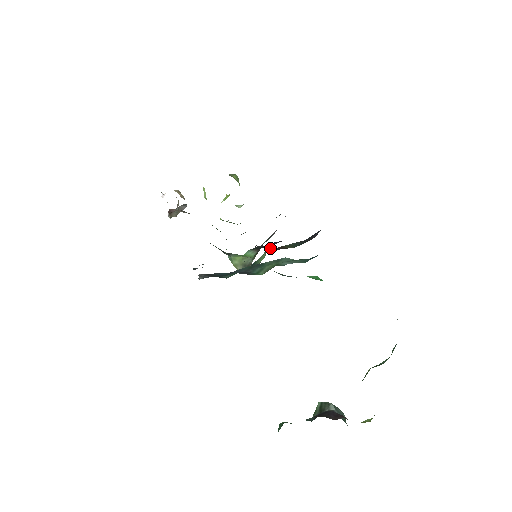
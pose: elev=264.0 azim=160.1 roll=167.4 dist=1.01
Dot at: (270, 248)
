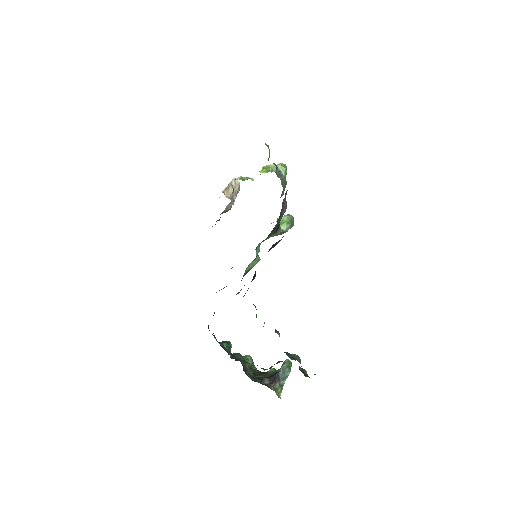
Dot at: occluded
